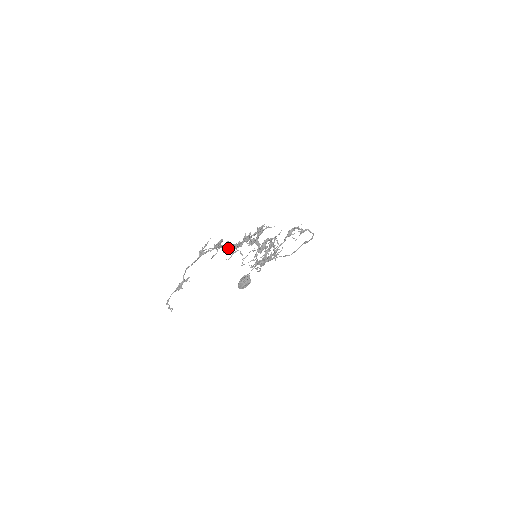
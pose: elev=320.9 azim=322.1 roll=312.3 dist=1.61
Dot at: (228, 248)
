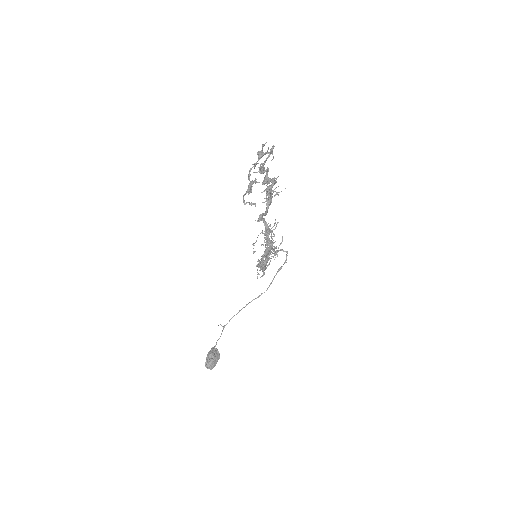
Dot at: (268, 178)
